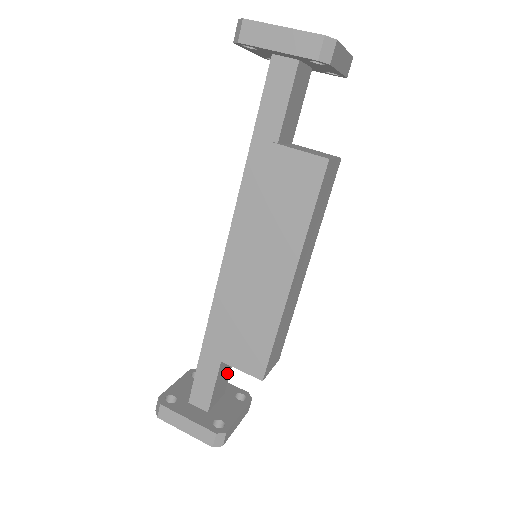
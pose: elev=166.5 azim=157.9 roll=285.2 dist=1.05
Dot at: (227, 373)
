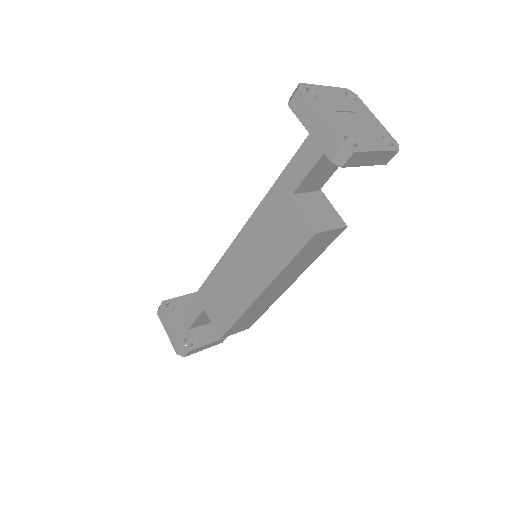
Dot at: occluded
